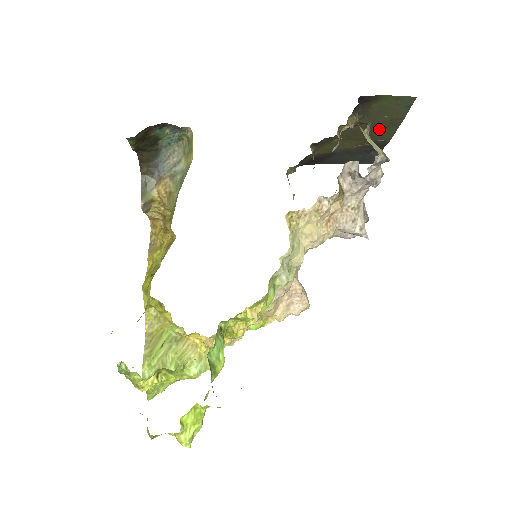
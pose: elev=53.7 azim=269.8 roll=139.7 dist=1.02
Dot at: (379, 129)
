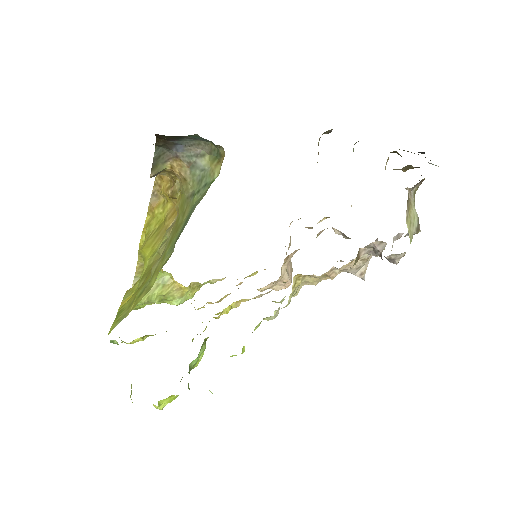
Dot at: occluded
